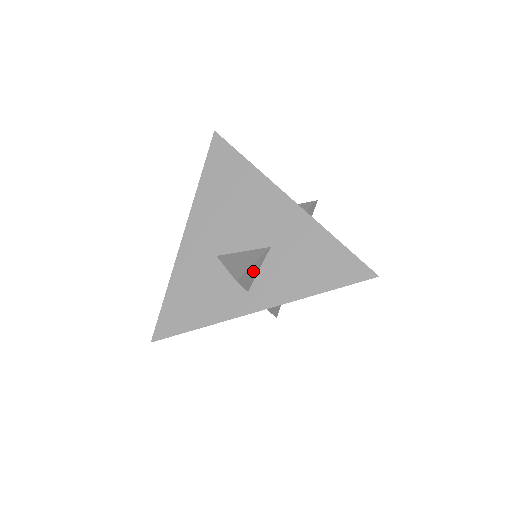
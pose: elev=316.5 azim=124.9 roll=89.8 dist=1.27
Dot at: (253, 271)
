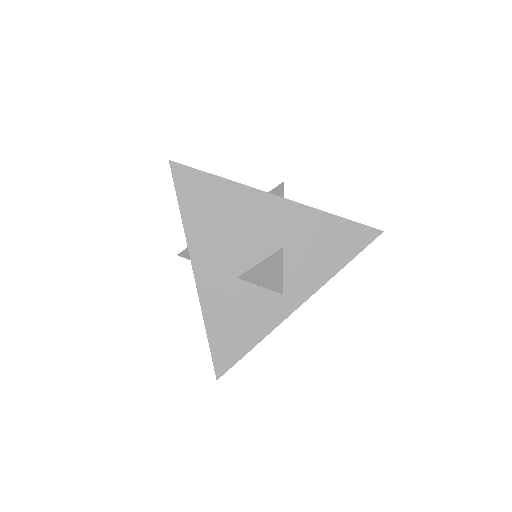
Dot at: occluded
